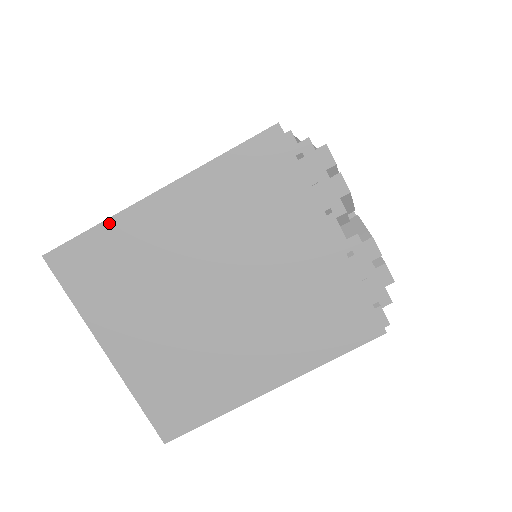
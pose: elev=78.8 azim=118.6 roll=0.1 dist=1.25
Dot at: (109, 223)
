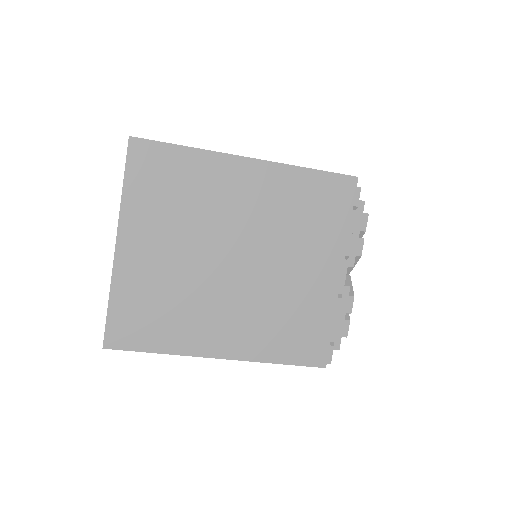
Dot at: (199, 152)
